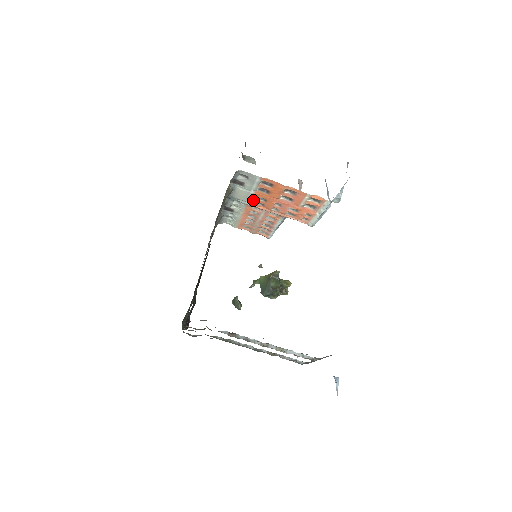
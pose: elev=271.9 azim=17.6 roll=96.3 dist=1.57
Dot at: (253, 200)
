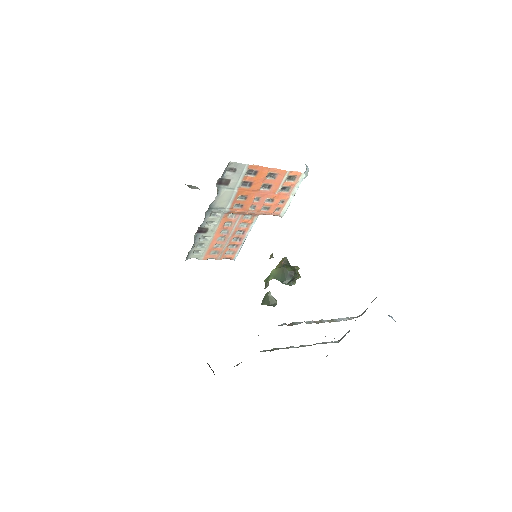
Dot at: (233, 203)
